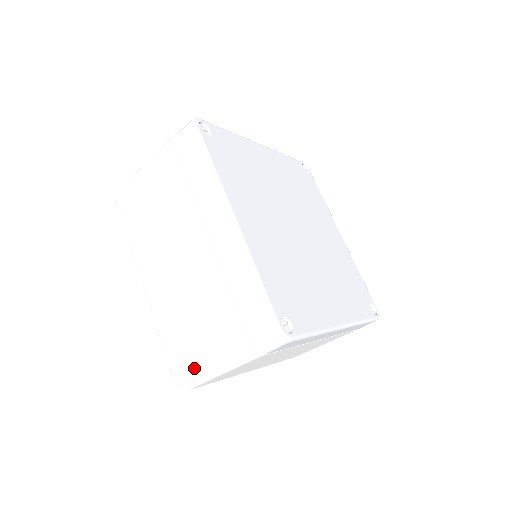
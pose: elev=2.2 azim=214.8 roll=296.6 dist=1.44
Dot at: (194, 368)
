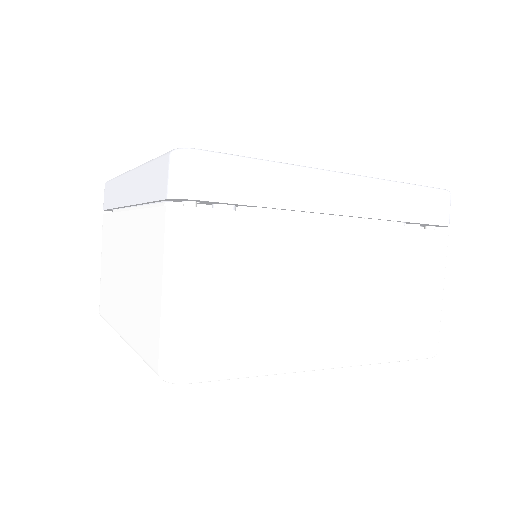
Dot at: (159, 324)
